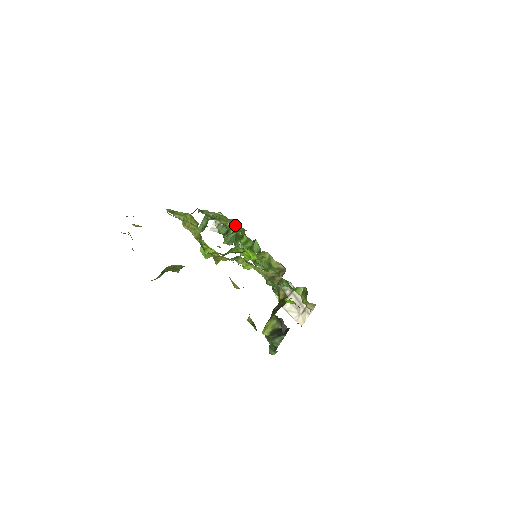
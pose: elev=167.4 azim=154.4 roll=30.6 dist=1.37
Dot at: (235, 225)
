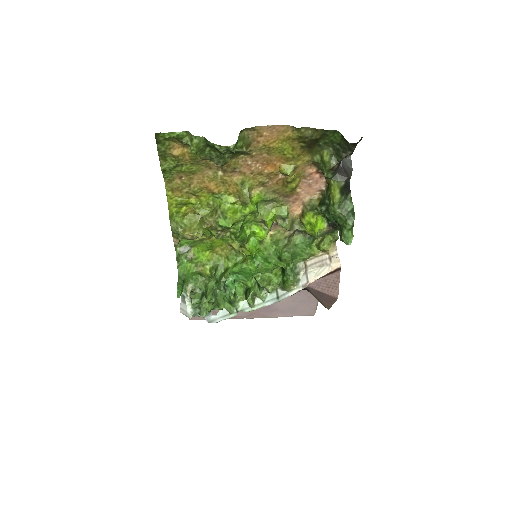
Dot at: (214, 263)
